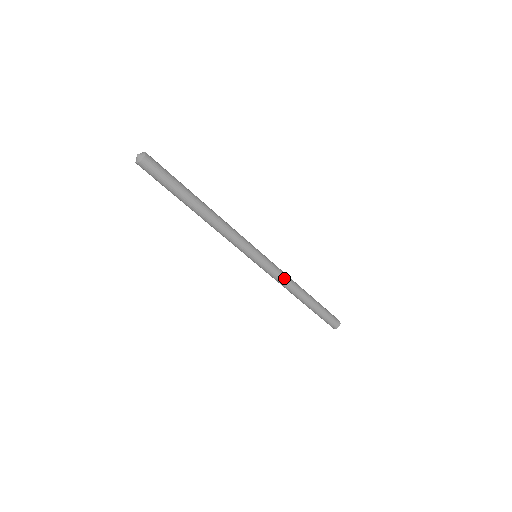
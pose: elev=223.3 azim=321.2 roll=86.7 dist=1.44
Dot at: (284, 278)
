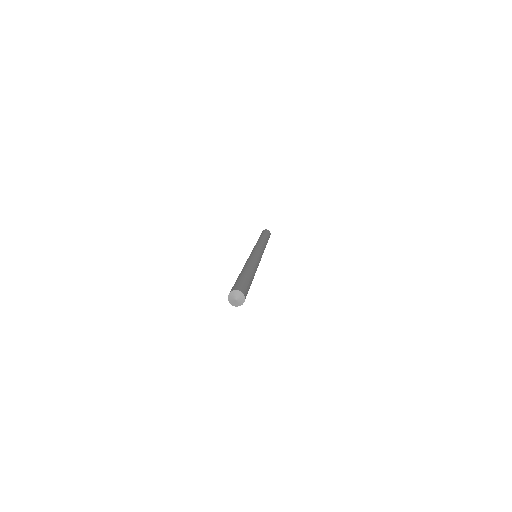
Dot at: occluded
